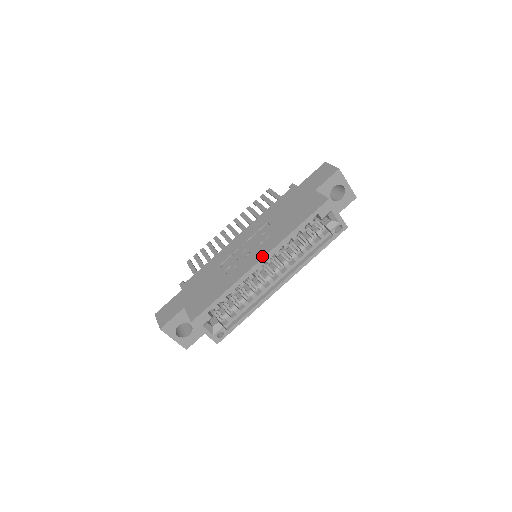
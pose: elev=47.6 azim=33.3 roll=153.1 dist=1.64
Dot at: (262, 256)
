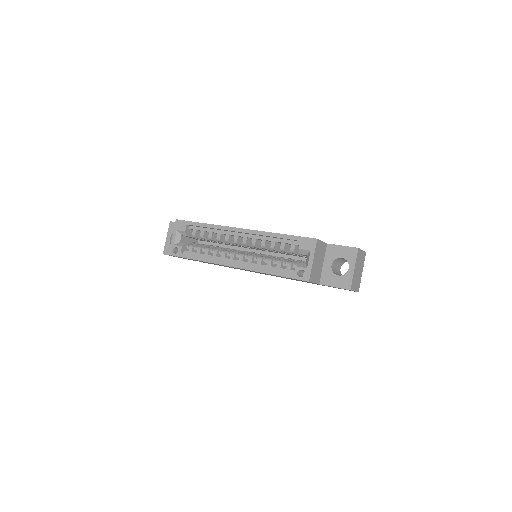
Dot at: occluded
